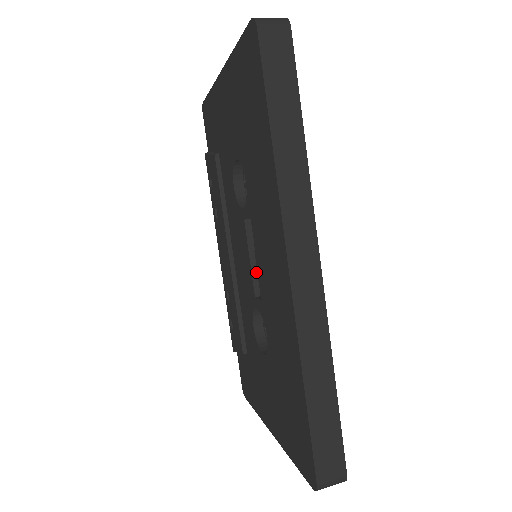
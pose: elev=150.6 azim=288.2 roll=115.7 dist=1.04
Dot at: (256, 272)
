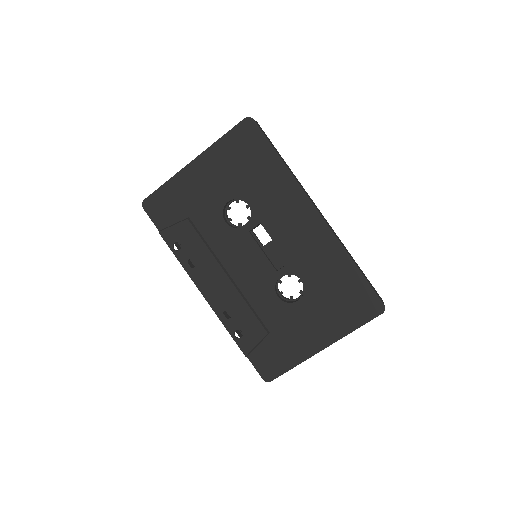
Dot at: (268, 258)
